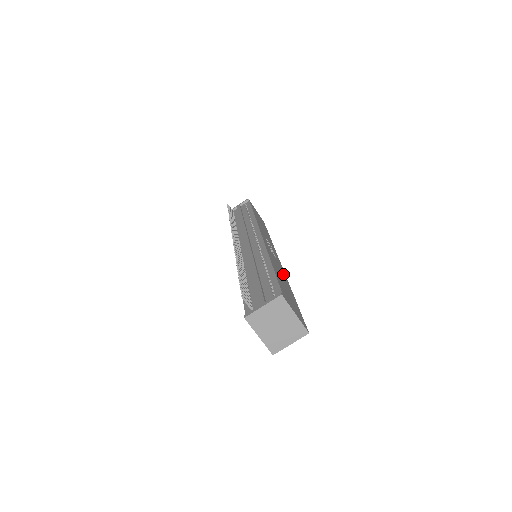
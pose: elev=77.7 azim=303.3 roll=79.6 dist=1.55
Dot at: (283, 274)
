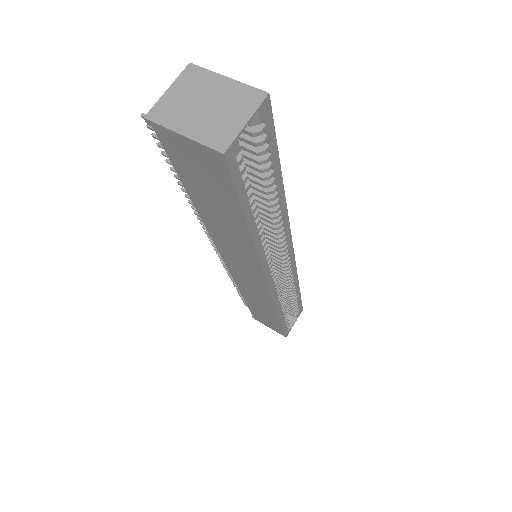
Dot at: occluded
